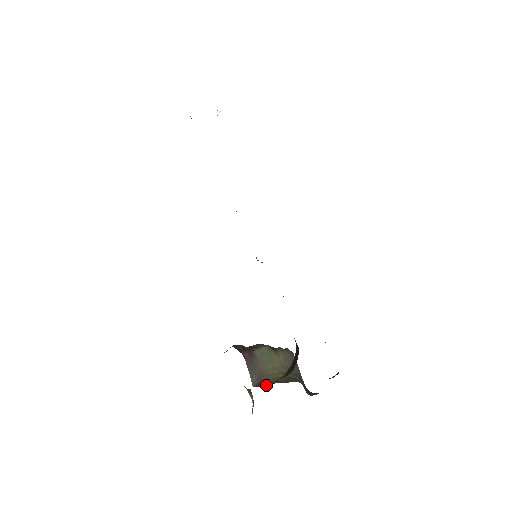
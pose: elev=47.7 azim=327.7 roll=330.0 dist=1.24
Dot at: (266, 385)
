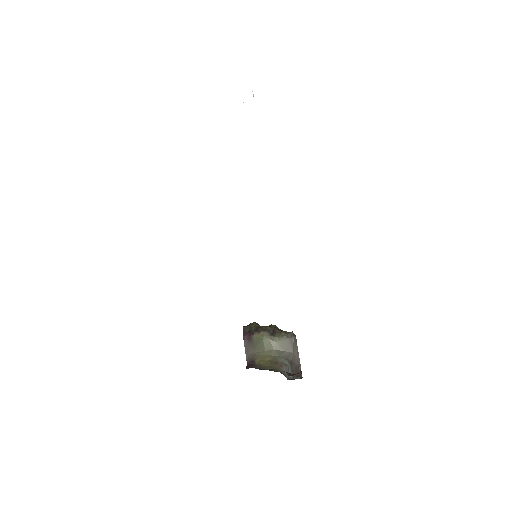
Dot at: (248, 367)
